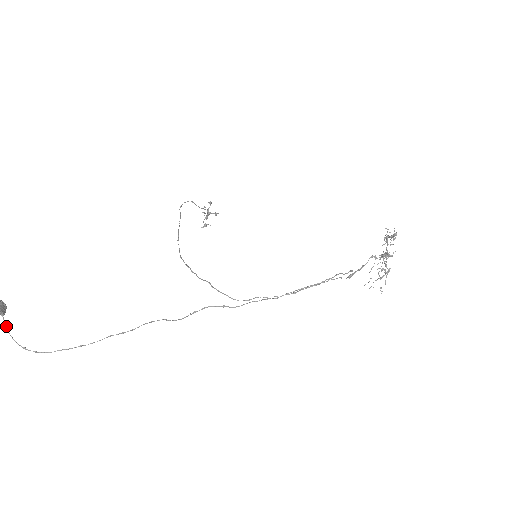
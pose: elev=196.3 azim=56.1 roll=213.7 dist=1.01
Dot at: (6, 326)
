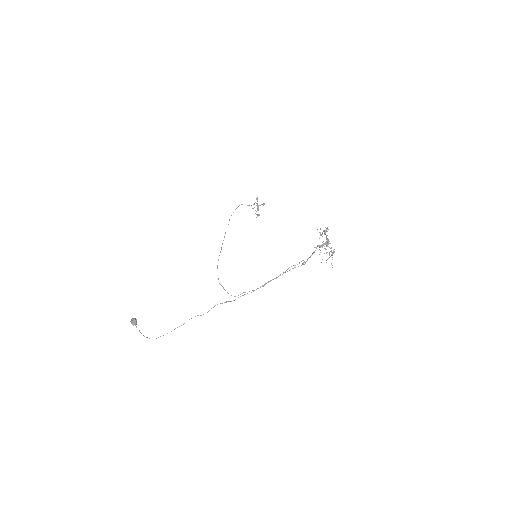
Dot at: occluded
